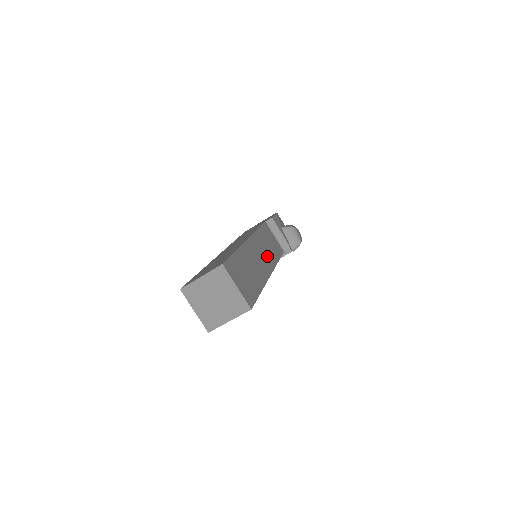
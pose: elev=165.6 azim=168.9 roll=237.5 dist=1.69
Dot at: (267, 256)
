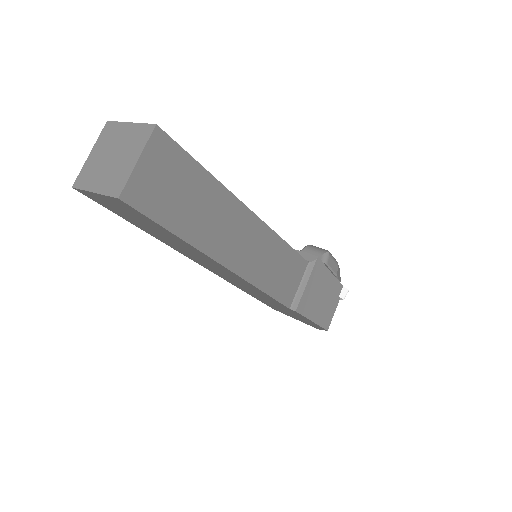
Dot at: occluded
